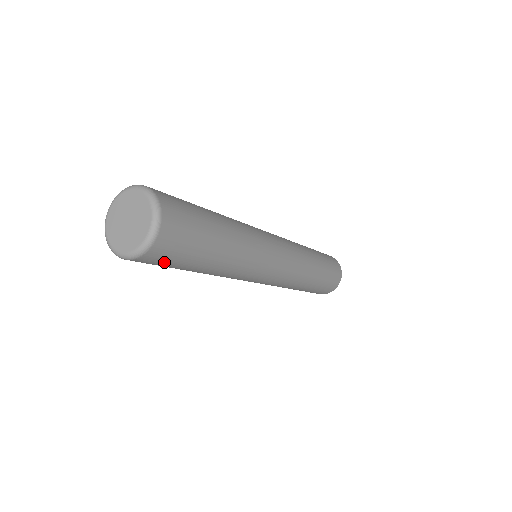
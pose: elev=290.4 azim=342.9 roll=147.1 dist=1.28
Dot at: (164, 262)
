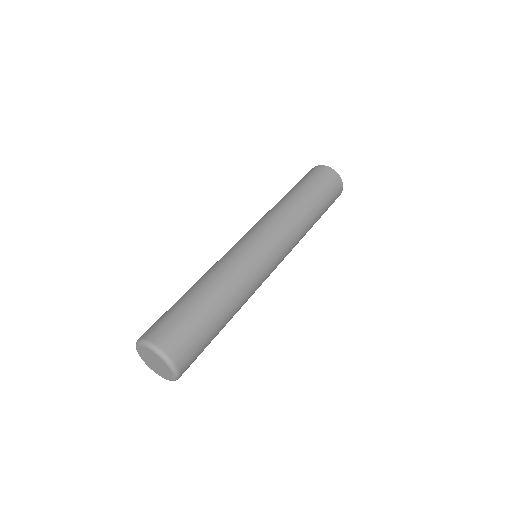
Dot at: occluded
